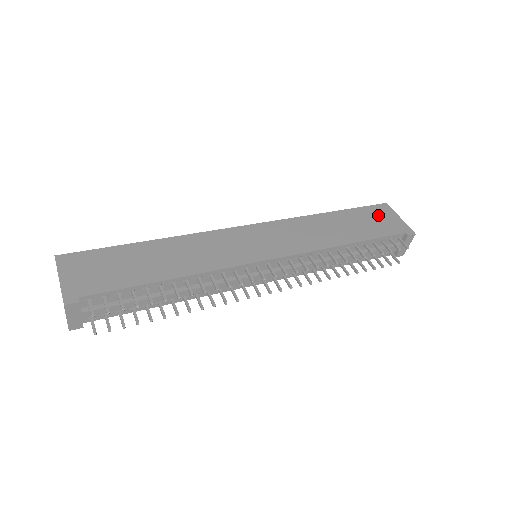
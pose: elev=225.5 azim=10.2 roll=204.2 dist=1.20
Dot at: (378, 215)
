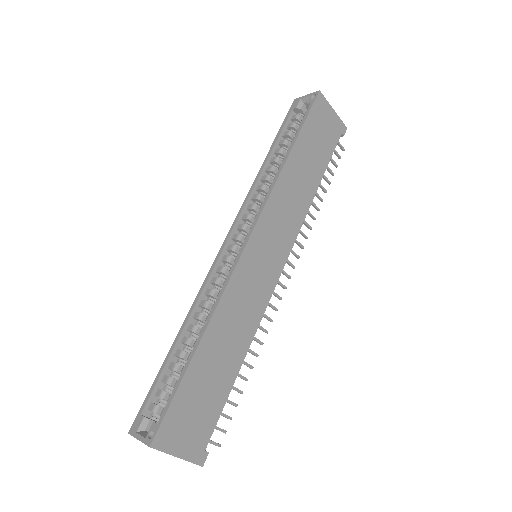
Dot at: (321, 121)
